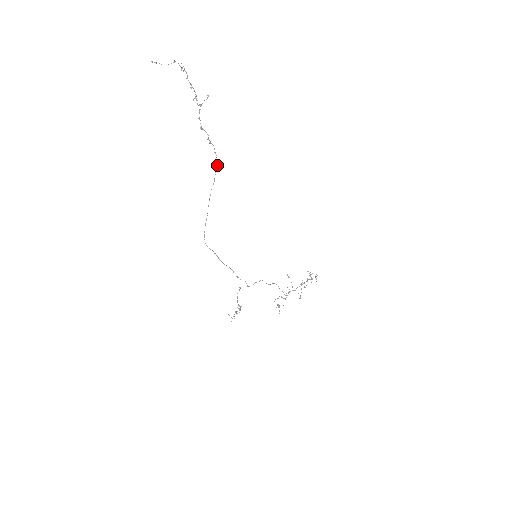
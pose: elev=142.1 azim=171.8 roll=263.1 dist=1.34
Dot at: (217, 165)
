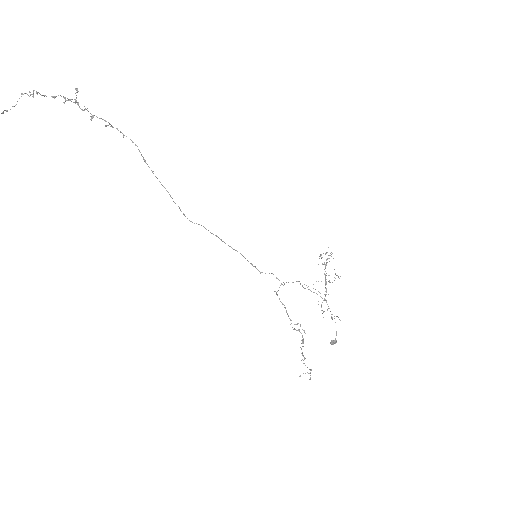
Dot at: (135, 145)
